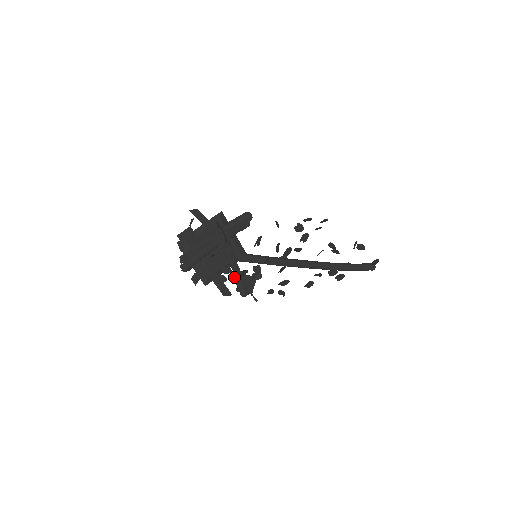
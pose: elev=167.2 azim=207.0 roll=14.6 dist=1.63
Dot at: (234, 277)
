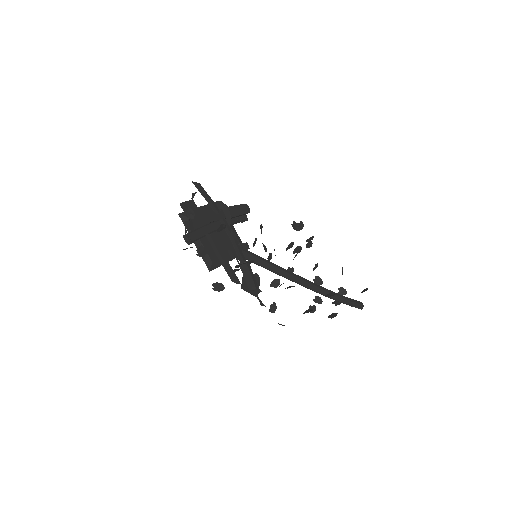
Dot at: (241, 264)
